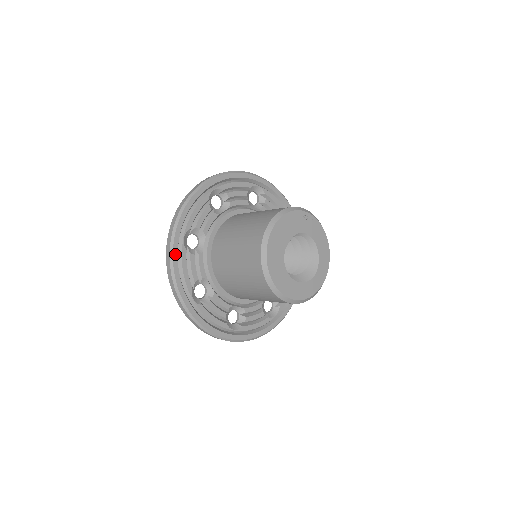
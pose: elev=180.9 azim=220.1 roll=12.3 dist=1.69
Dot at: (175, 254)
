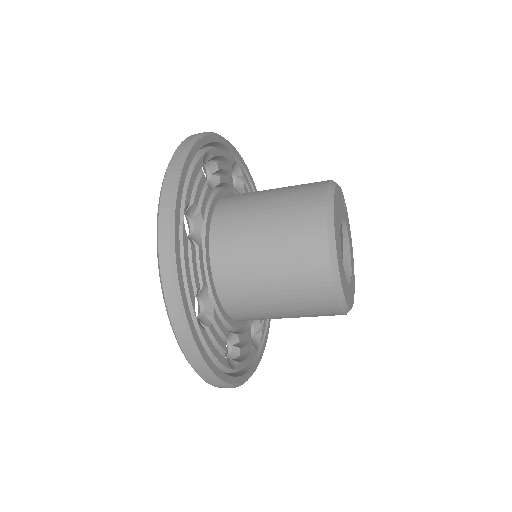
Dot at: (177, 240)
